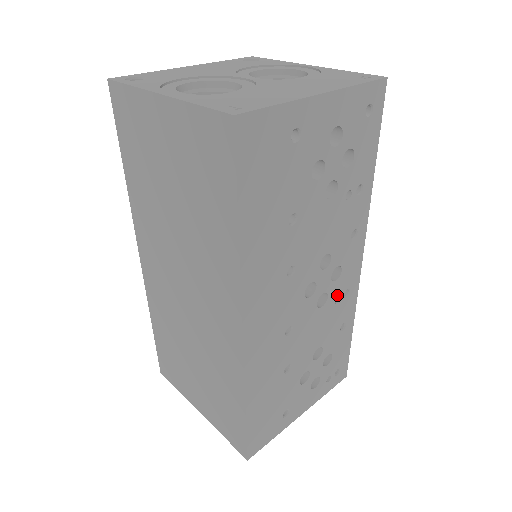
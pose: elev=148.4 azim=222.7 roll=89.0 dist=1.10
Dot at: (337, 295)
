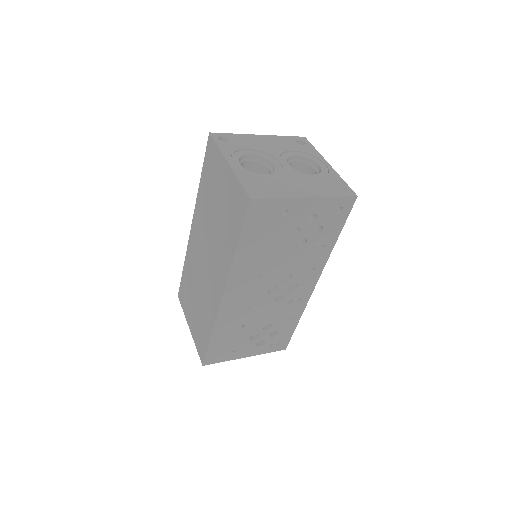
Dot at: (291, 299)
